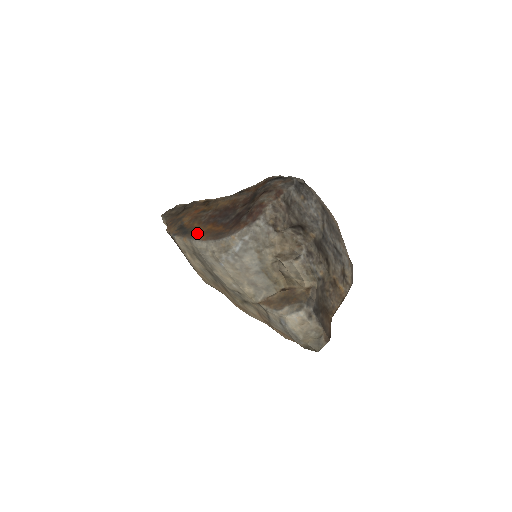
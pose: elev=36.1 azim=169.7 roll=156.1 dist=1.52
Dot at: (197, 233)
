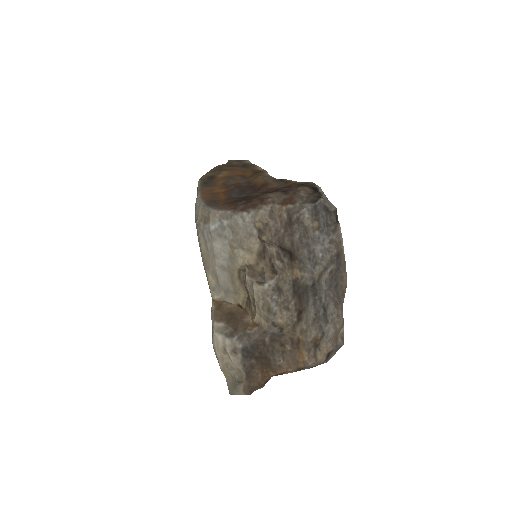
Dot at: (208, 189)
